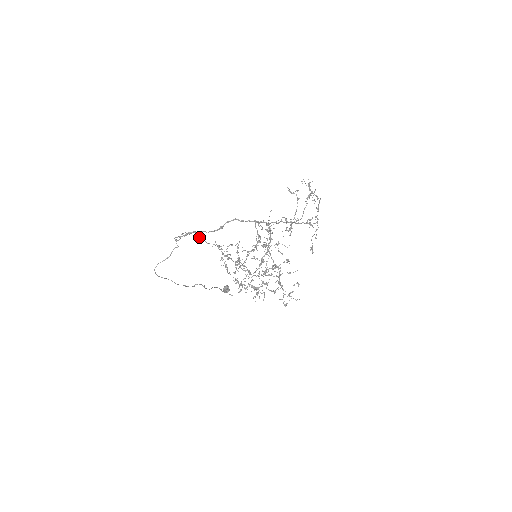
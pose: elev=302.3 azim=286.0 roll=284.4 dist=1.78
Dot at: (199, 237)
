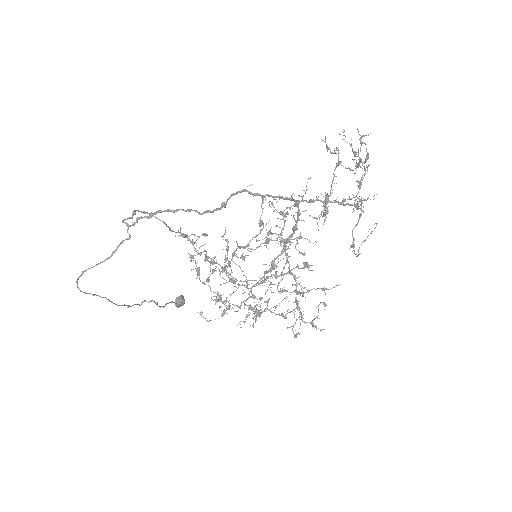
Dot at: occluded
